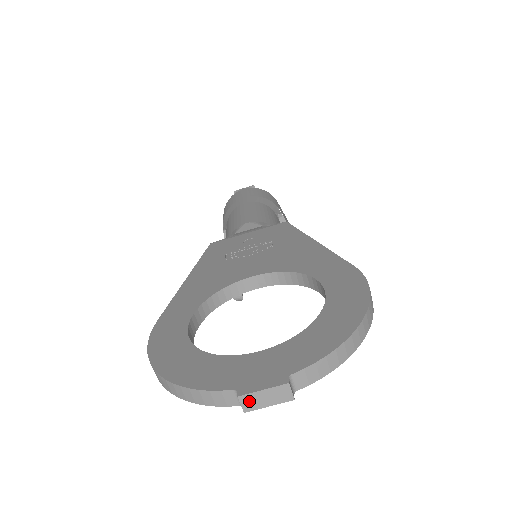
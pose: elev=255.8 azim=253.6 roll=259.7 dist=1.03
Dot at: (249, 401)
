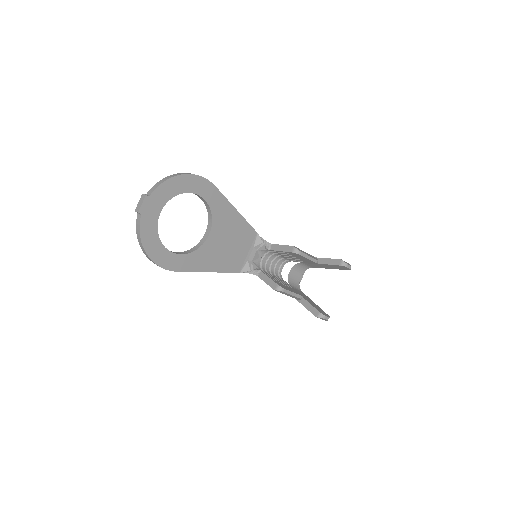
Dot at: (137, 209)
